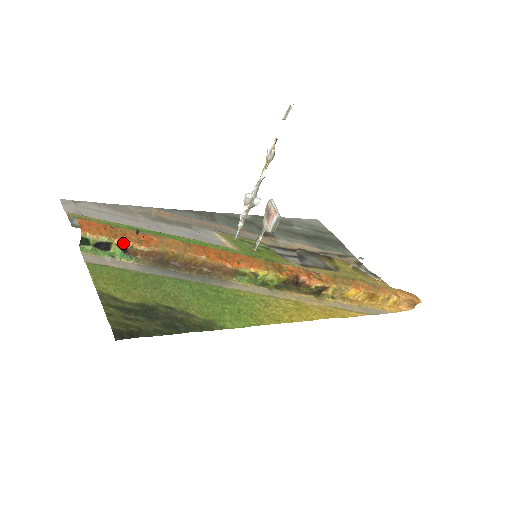
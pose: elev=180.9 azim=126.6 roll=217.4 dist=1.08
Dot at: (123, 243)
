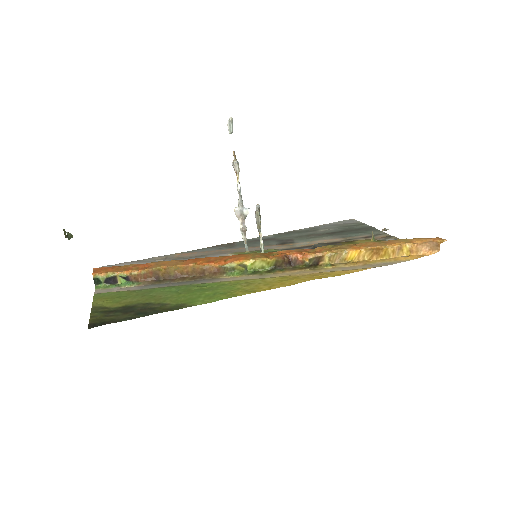
Dot at: (124, 273)
